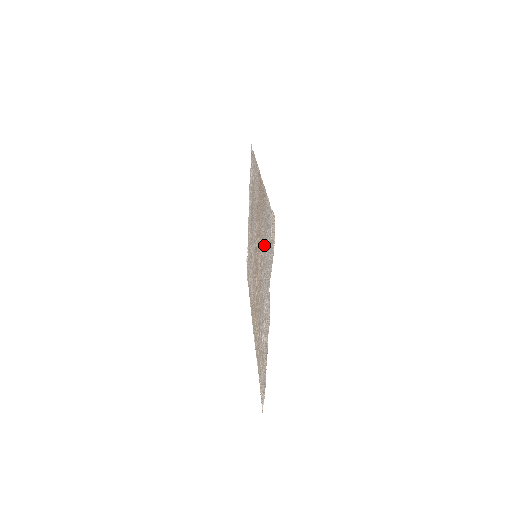
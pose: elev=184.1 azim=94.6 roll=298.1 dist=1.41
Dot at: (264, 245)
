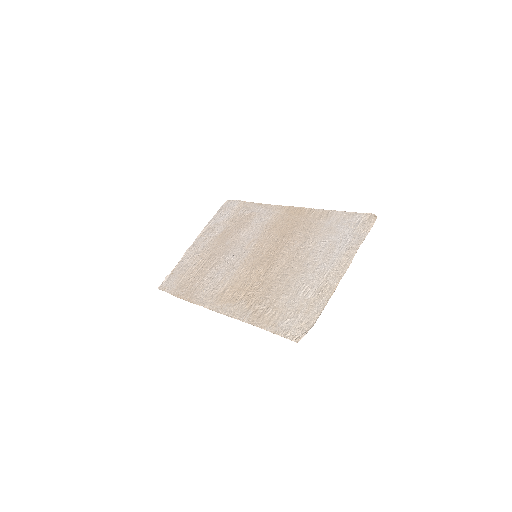
Dot at: (319, 237)
